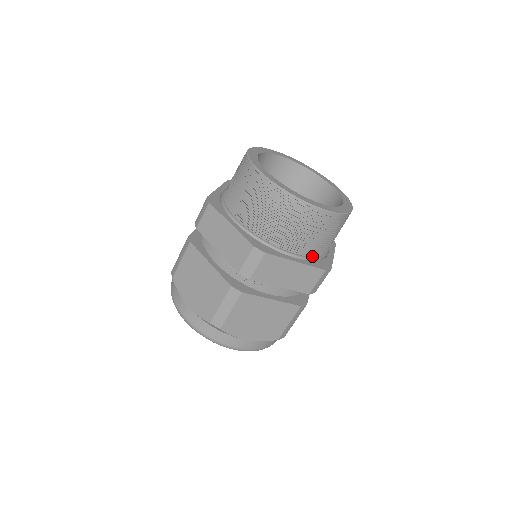
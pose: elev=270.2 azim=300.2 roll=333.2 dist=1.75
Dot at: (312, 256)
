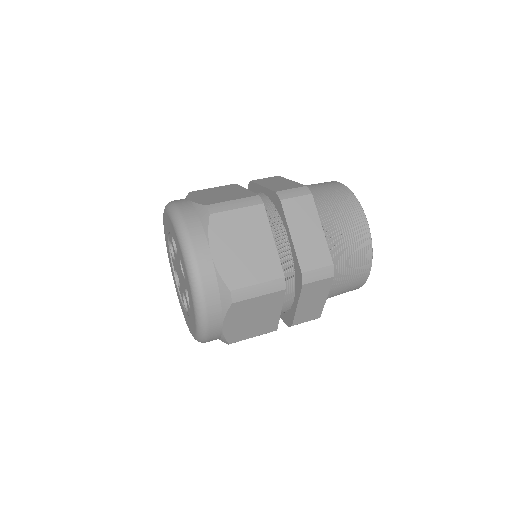
Dot at: occluded
